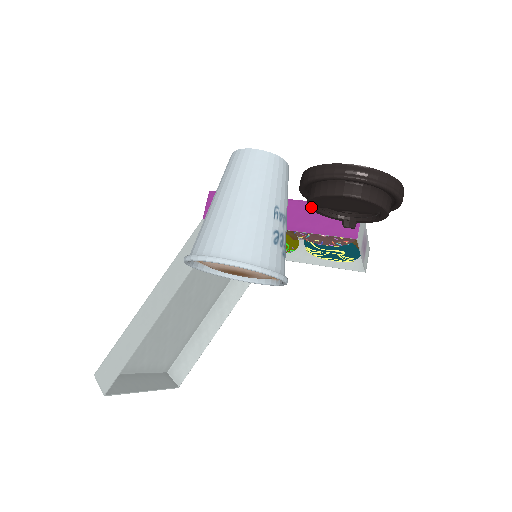
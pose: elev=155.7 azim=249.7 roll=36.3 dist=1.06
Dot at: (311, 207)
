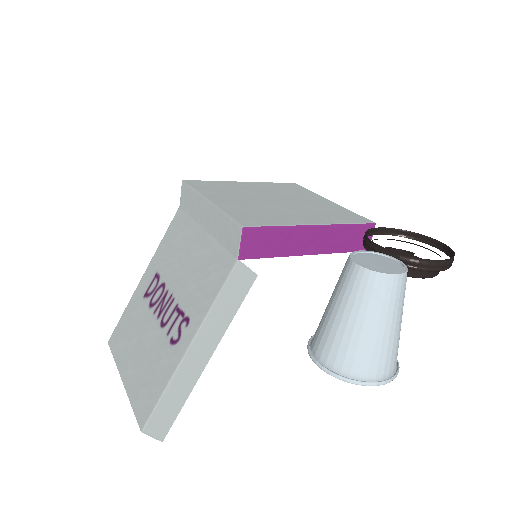
Dot at: occluded
